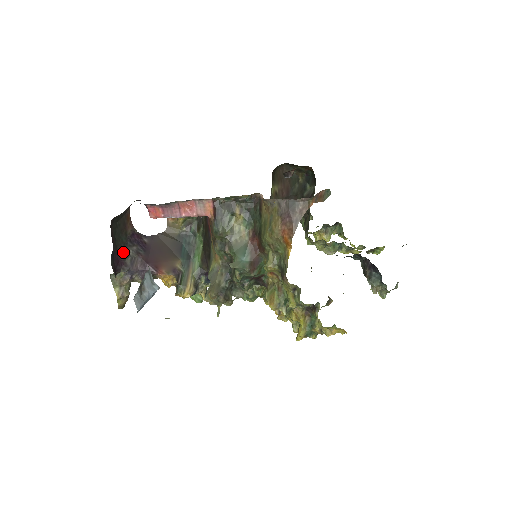
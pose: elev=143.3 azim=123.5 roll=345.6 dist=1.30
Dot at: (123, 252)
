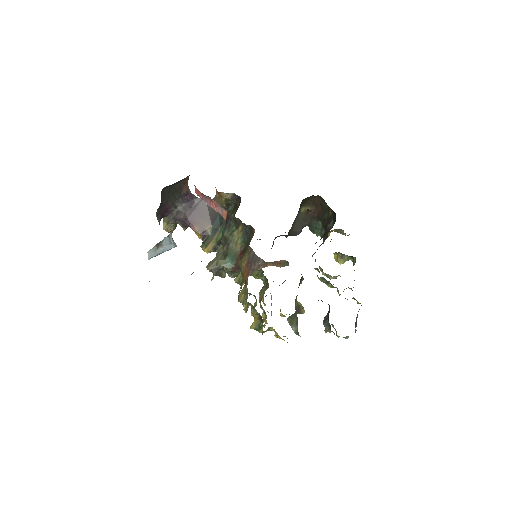
Dot at: (173, 205)
